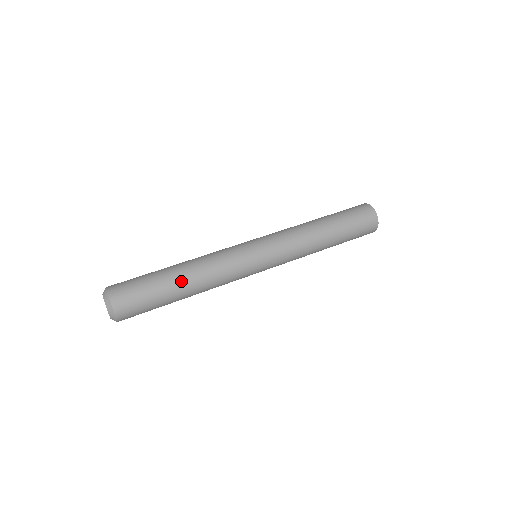
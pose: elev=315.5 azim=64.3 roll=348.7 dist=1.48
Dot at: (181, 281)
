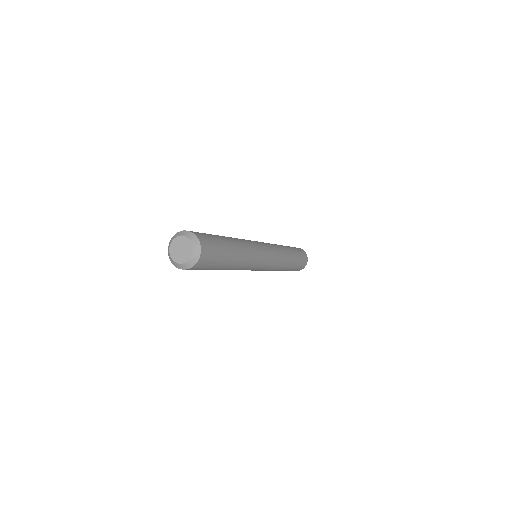
Dot at: (236, 249)
